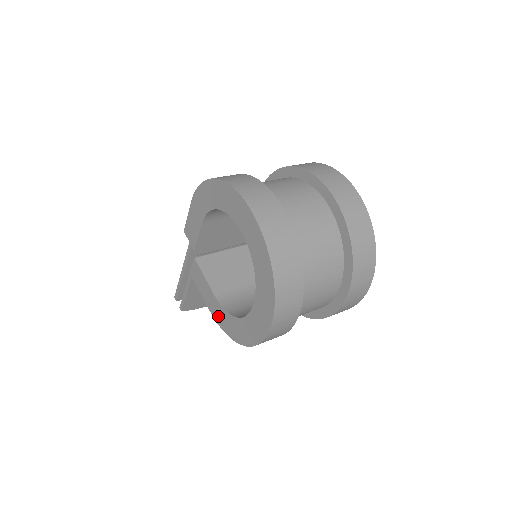
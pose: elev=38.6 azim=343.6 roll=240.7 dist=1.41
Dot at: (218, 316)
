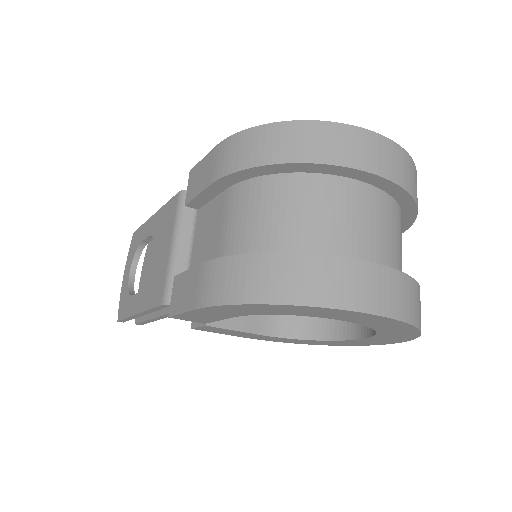
Dot at: occluded
